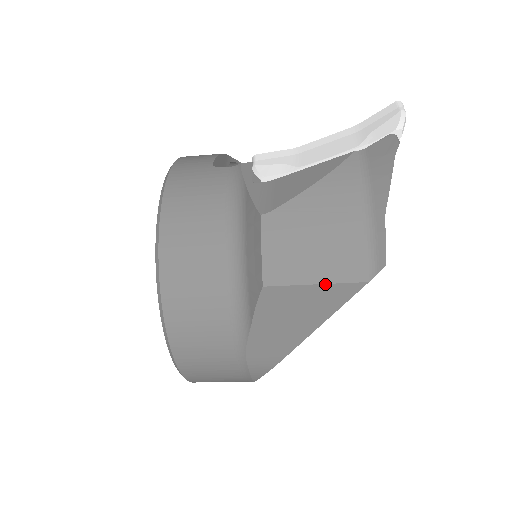
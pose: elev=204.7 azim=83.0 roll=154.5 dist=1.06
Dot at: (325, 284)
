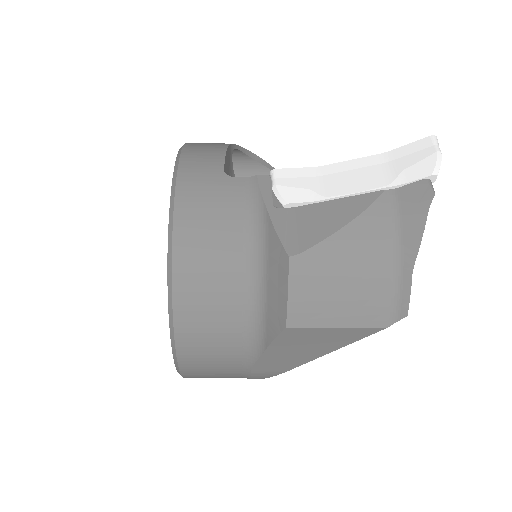
Dot at: (346, 328)
